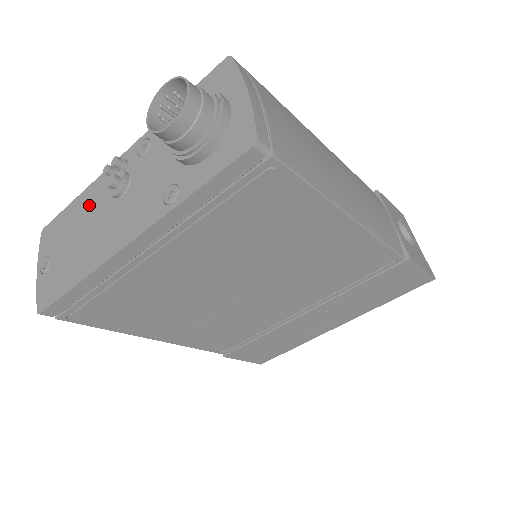
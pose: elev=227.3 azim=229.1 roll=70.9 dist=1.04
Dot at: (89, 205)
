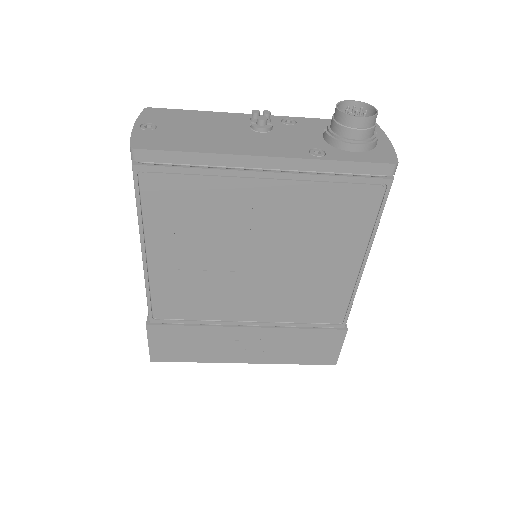
Dot at: (219, 121)
